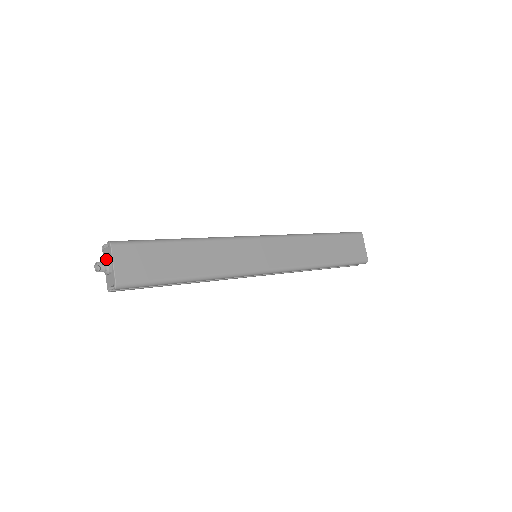
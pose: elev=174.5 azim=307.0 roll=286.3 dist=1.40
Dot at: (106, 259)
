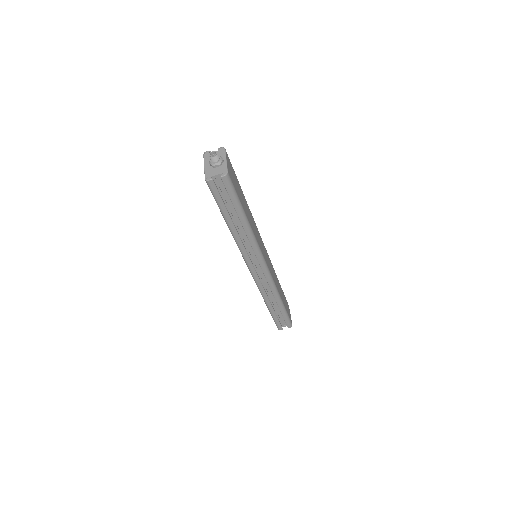
Dot at: occluded
